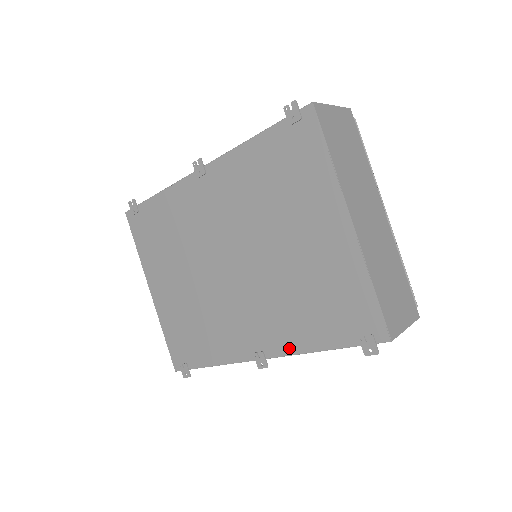
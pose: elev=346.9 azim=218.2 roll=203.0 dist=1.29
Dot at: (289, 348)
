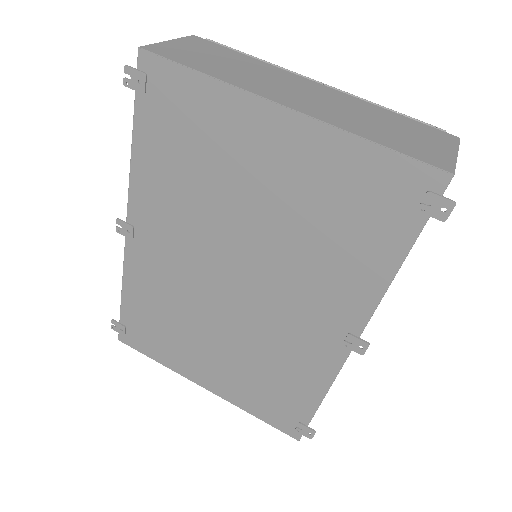
Dot at: (367, 302)
